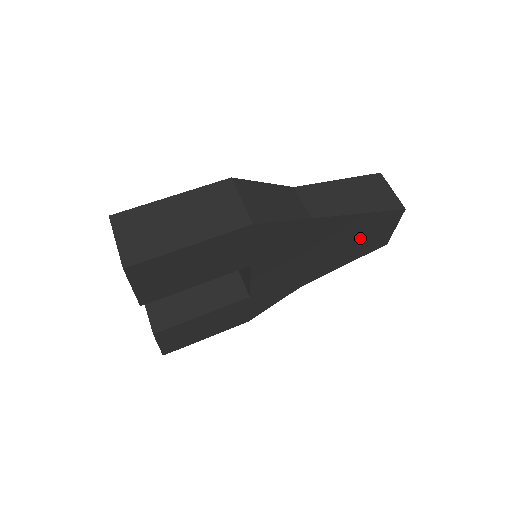
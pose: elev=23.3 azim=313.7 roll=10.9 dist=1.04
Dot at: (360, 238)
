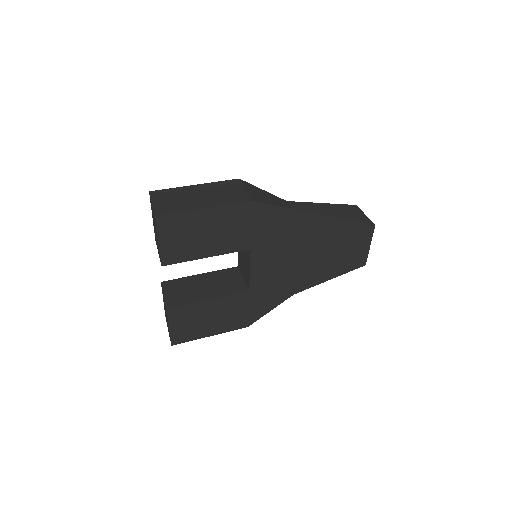
Dot at: (340, 248)
